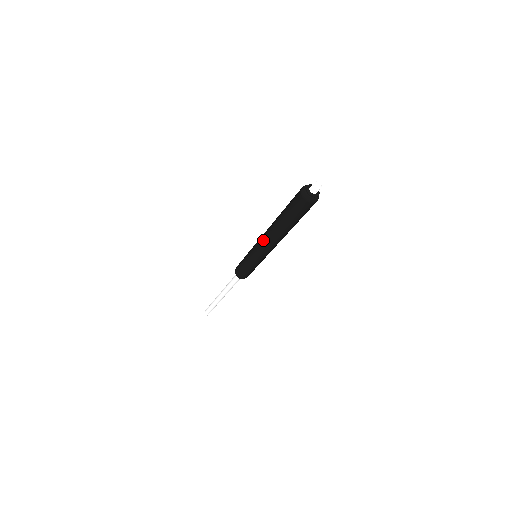
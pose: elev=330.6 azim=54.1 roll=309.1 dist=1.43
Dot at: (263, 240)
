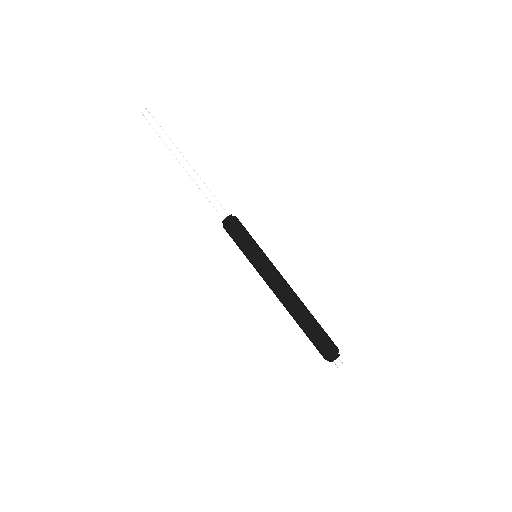
Dot at: occluded
